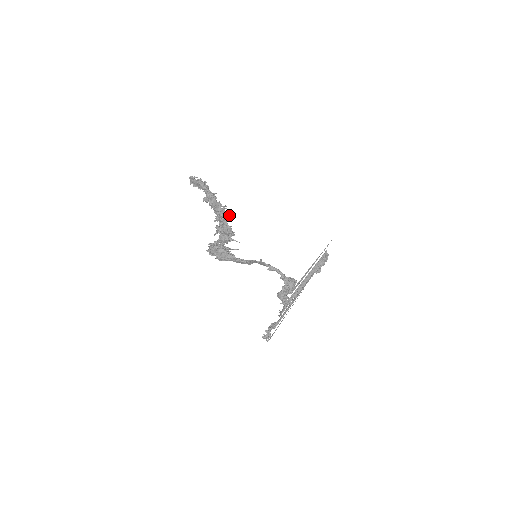
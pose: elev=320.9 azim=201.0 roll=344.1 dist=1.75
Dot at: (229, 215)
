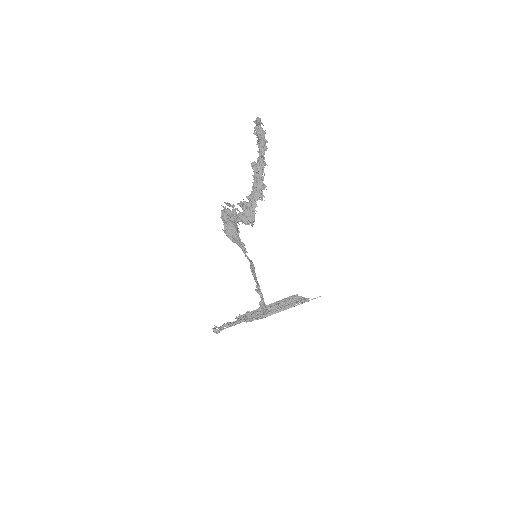
Dot at: occluded
